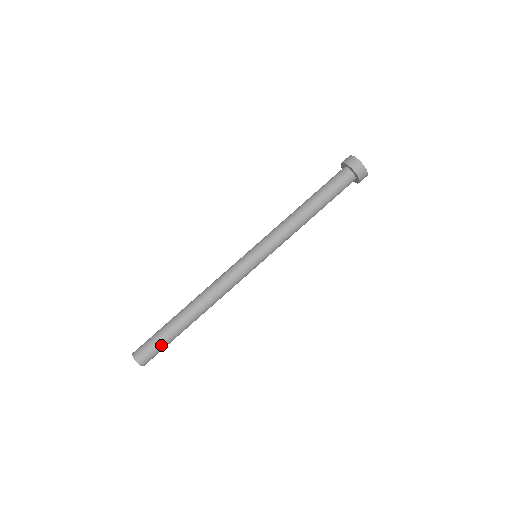
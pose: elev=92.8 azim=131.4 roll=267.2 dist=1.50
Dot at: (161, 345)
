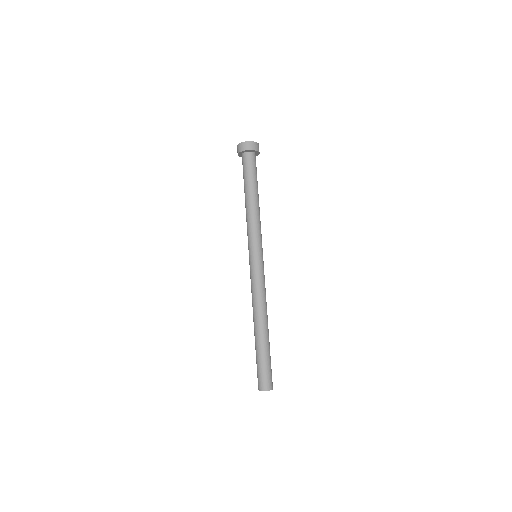
Dot at: occluded
